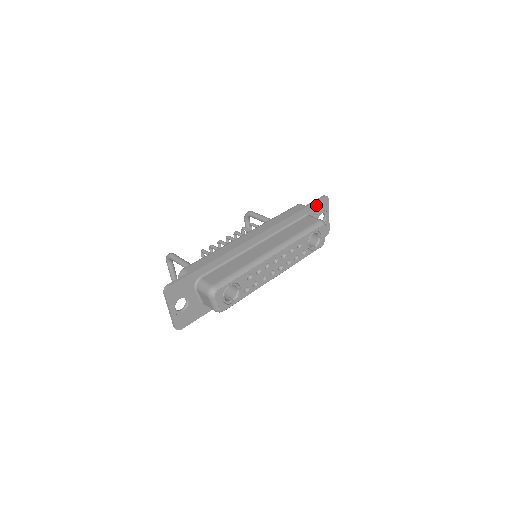
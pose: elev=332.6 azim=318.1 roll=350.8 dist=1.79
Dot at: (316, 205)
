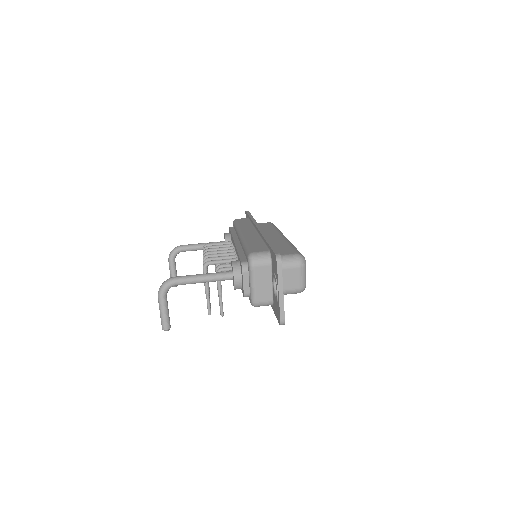
Dot at: occluded
